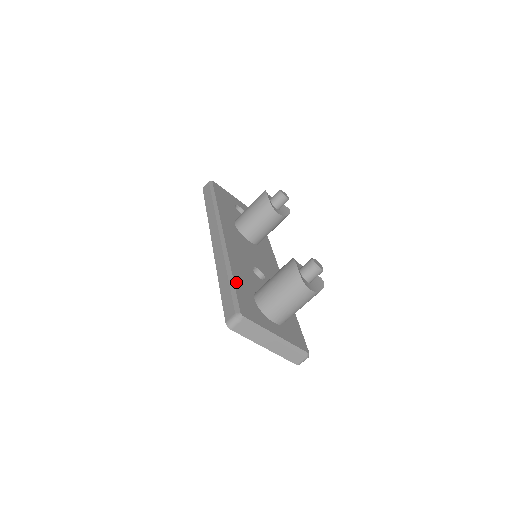
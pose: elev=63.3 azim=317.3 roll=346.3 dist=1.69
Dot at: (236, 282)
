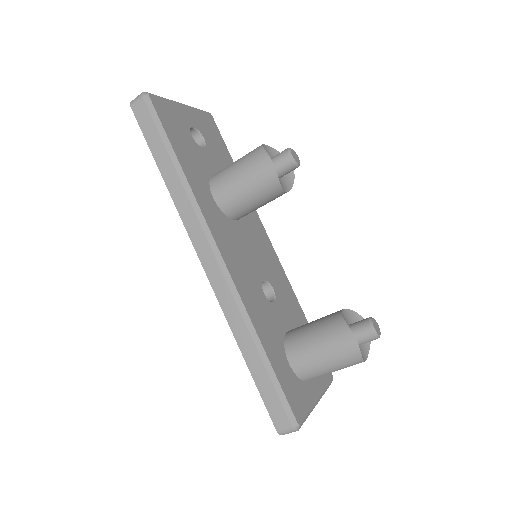
Dot at: (272, 362)
